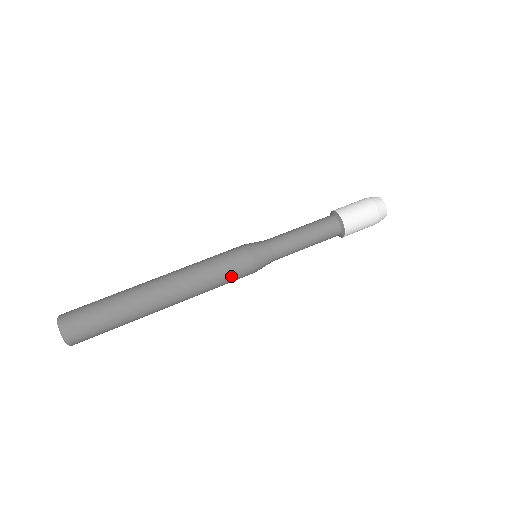
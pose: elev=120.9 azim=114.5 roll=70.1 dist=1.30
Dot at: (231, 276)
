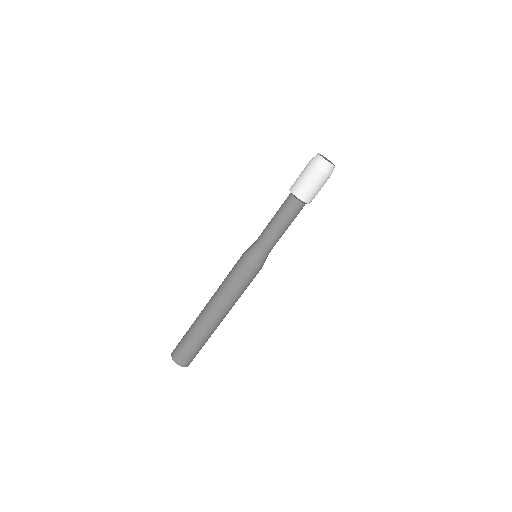
Dot at: (251, 281)
